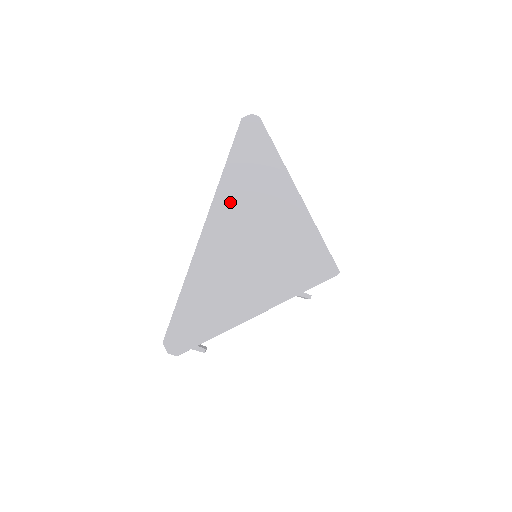
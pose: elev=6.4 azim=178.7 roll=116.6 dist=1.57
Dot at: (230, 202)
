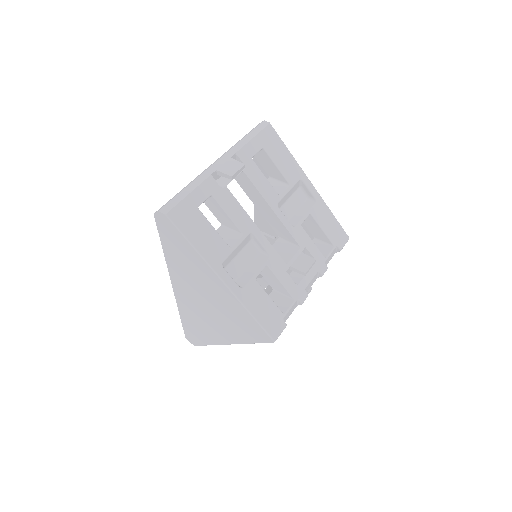
Dot at: (179, 275)
